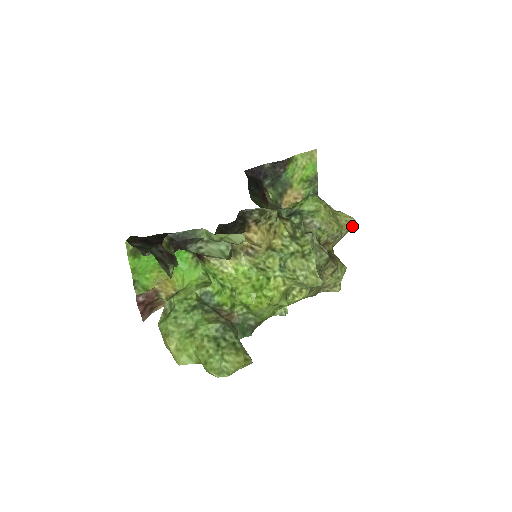
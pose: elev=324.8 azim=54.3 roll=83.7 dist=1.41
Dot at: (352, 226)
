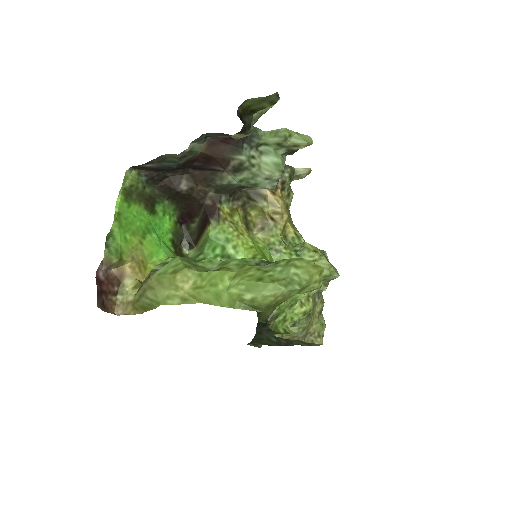
Dot at: occluded
